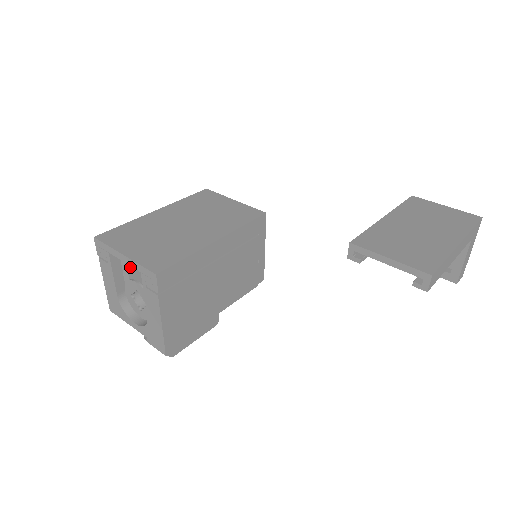
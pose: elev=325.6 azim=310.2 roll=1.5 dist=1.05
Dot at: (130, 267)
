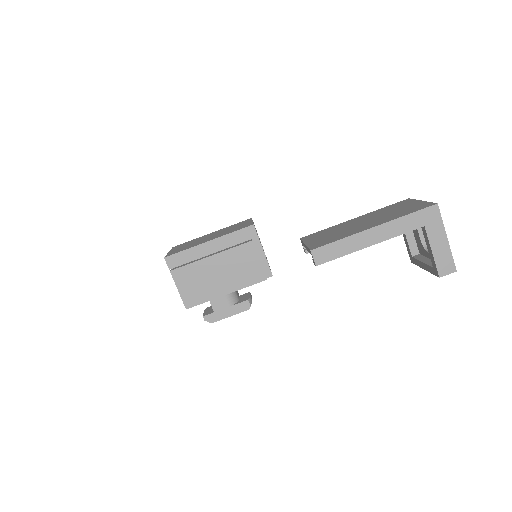
Dot at: occluded
